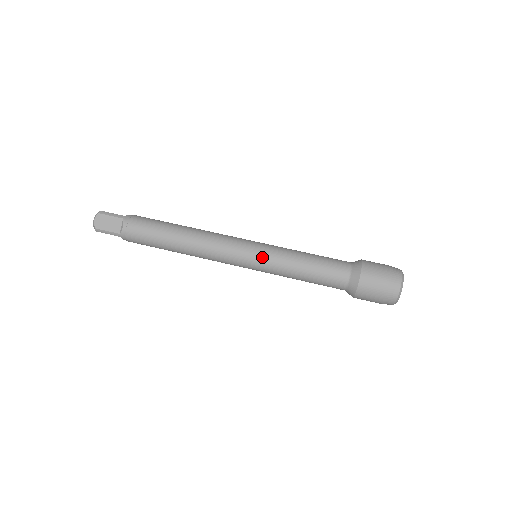
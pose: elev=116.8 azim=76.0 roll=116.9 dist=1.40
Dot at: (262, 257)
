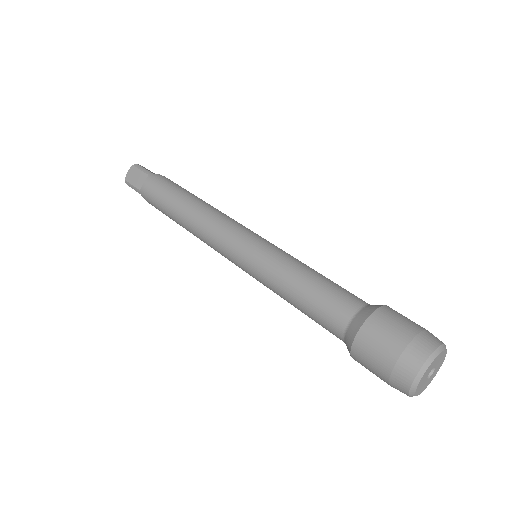
Dot at: (253, 255)
